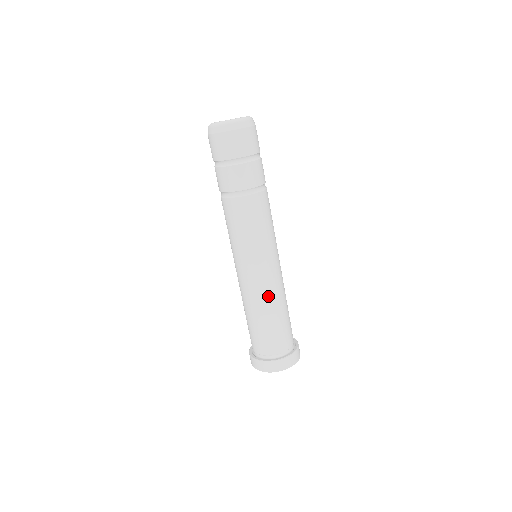
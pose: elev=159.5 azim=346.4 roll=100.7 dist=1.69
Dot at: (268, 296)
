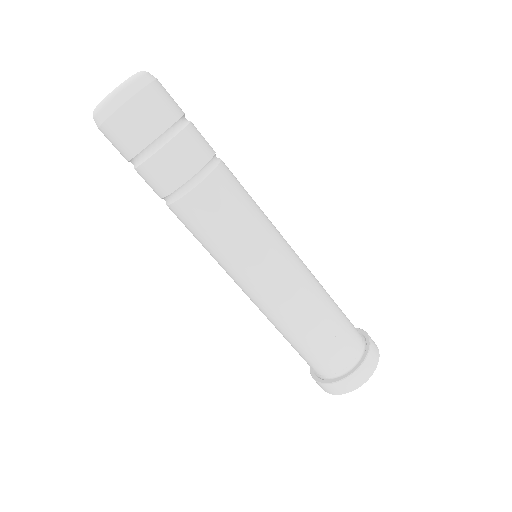
Dot at: (289, 309)
